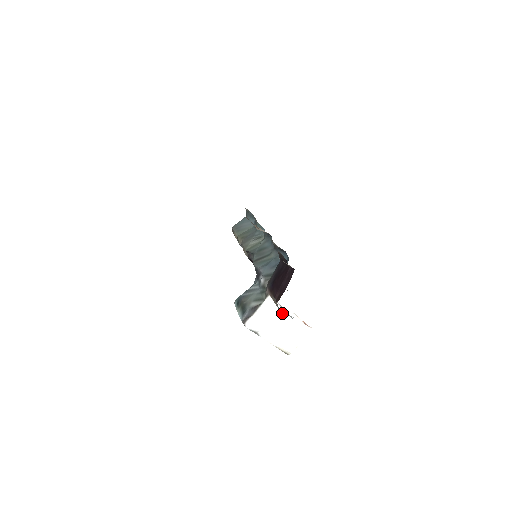
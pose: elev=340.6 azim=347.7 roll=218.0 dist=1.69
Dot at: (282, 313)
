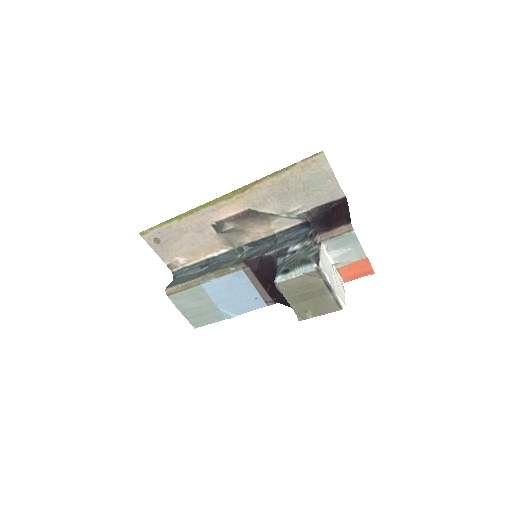
Dot at: (330, 263)
